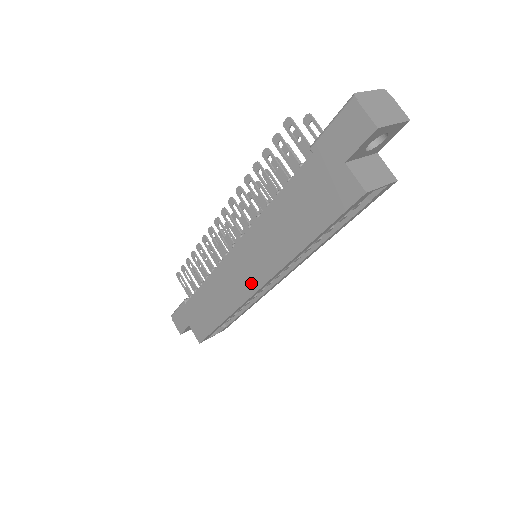
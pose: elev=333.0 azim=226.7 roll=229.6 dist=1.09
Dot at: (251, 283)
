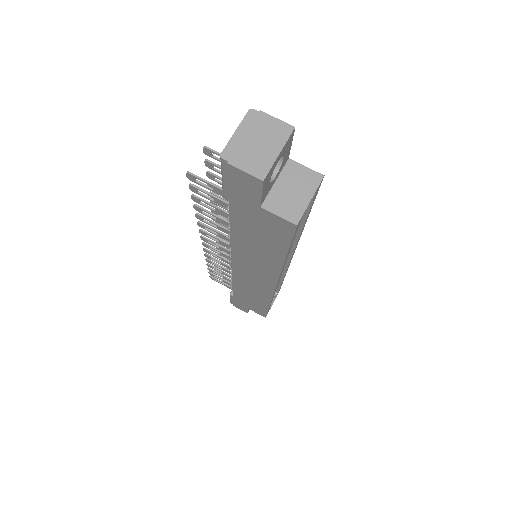
Dot at: (266, 285)
